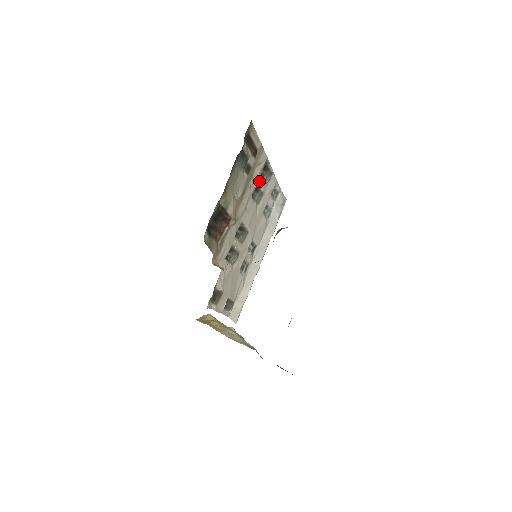
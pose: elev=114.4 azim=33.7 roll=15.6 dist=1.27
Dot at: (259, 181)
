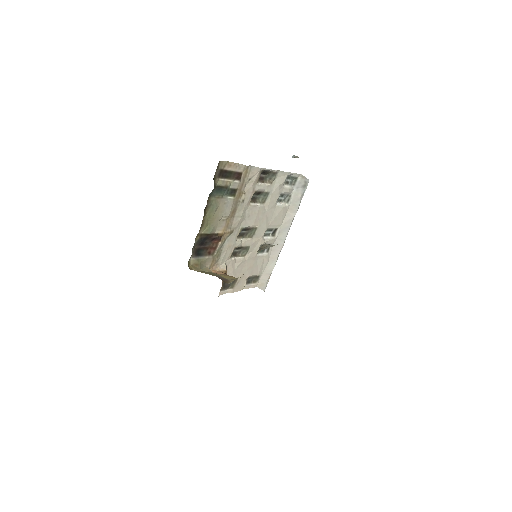
Dot at: (256, 189)
